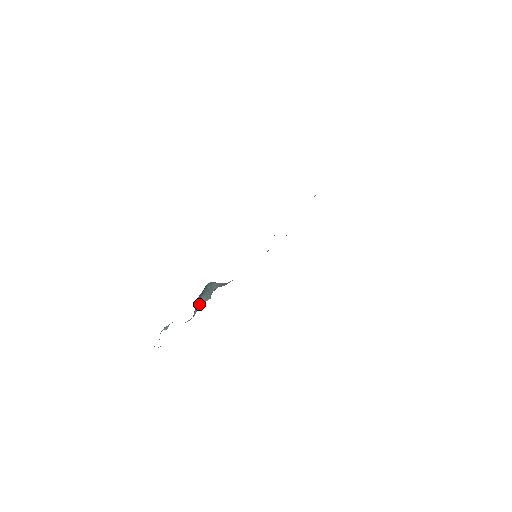
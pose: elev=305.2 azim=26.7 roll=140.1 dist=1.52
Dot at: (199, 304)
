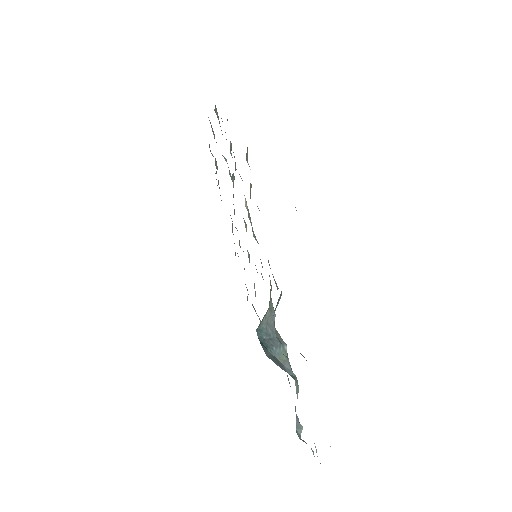
Dot at: (282, 362)
